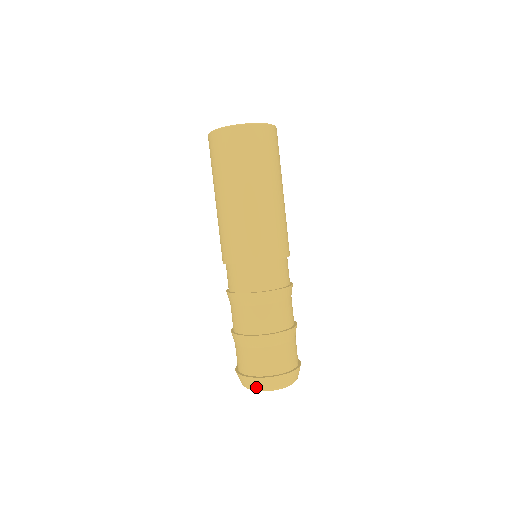
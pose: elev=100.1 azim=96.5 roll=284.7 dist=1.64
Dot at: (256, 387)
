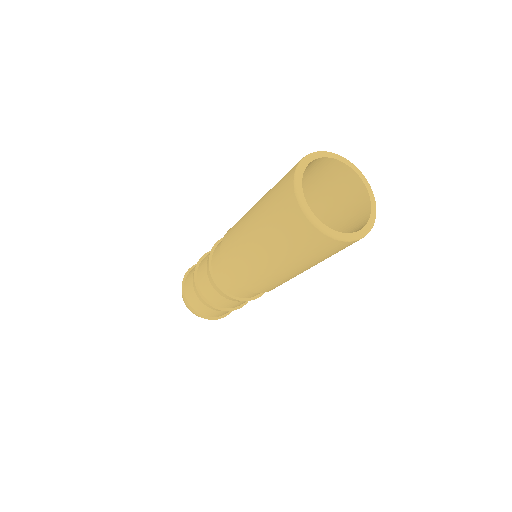
Dot at: (183, 299)
